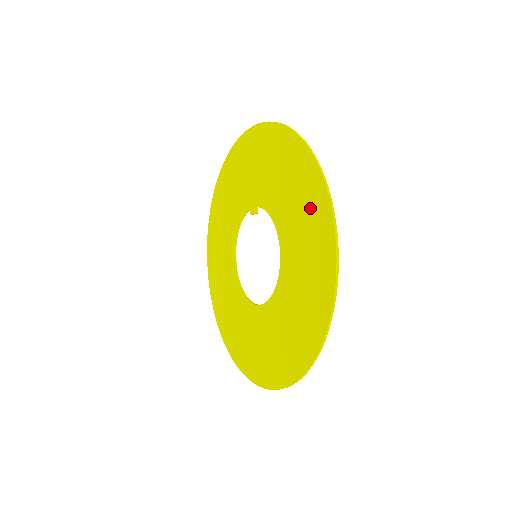
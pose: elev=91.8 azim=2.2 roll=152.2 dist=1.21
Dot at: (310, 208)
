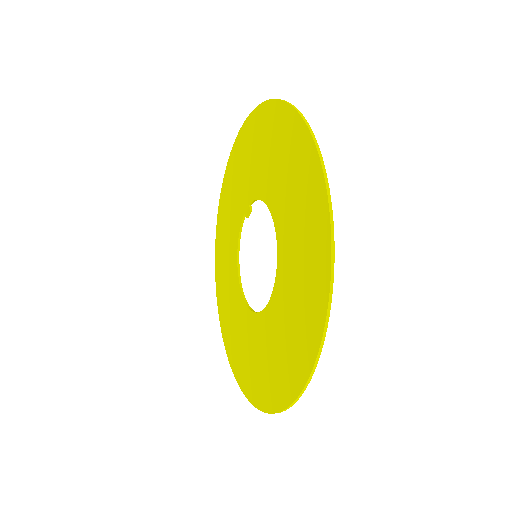
Dot at: (291, 151)
